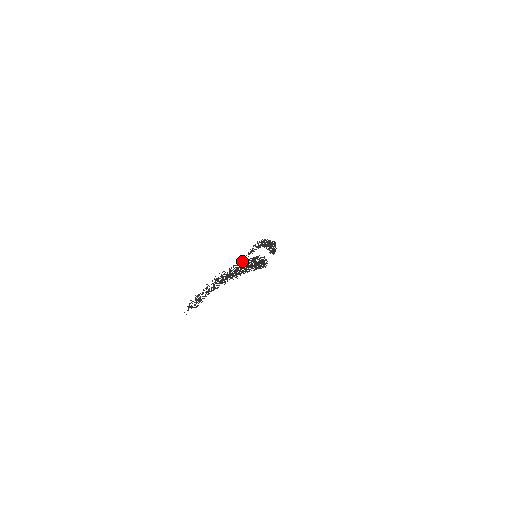
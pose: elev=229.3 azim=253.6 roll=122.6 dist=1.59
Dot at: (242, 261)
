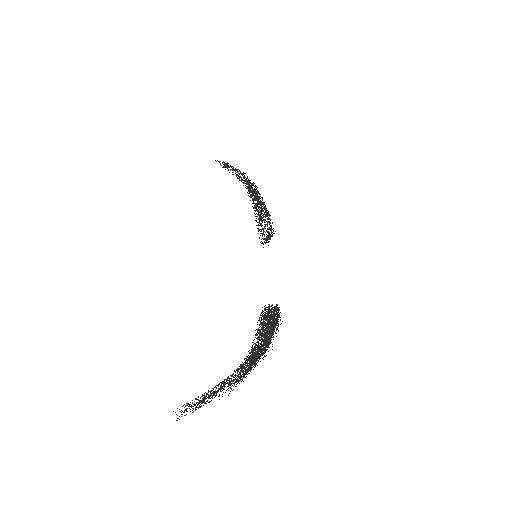
Dot at: (271, 334)
